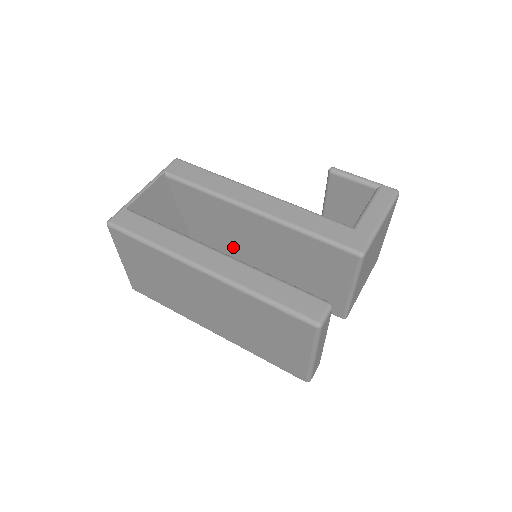
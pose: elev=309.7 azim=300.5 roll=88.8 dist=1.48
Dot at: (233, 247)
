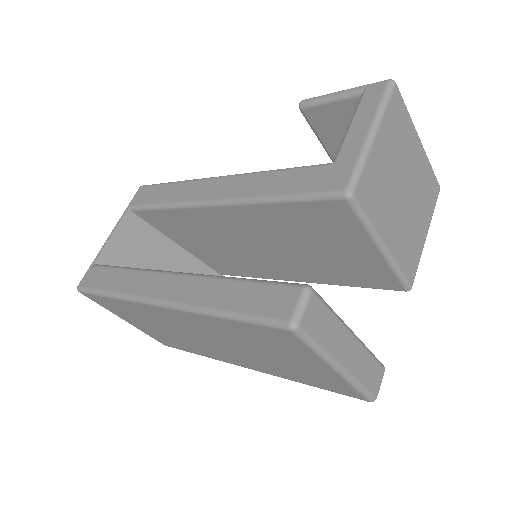
Dot at: (239, 256)
